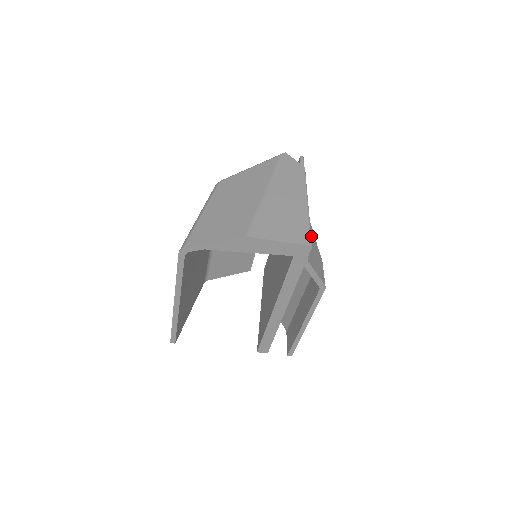
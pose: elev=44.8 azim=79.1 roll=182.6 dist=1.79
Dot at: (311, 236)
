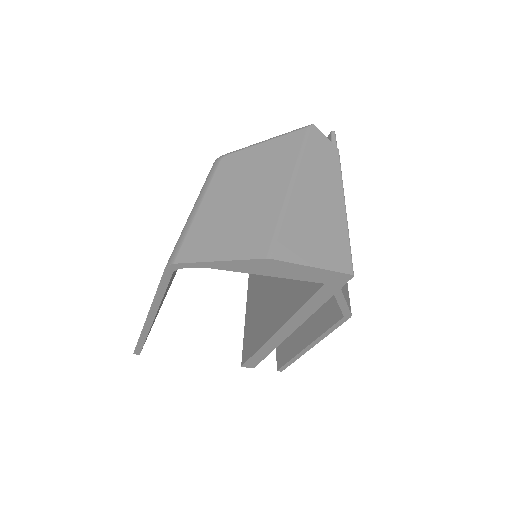
Dot at: occluded
